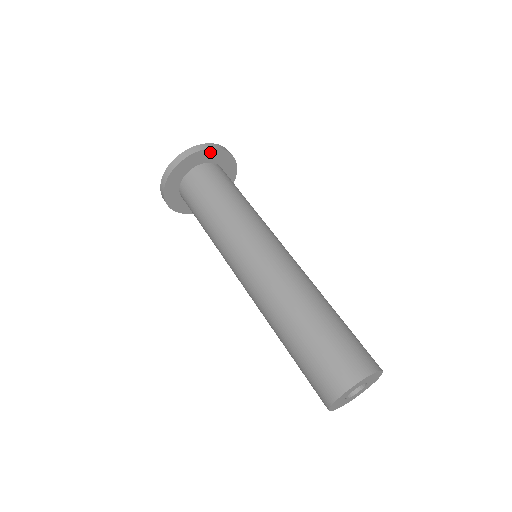
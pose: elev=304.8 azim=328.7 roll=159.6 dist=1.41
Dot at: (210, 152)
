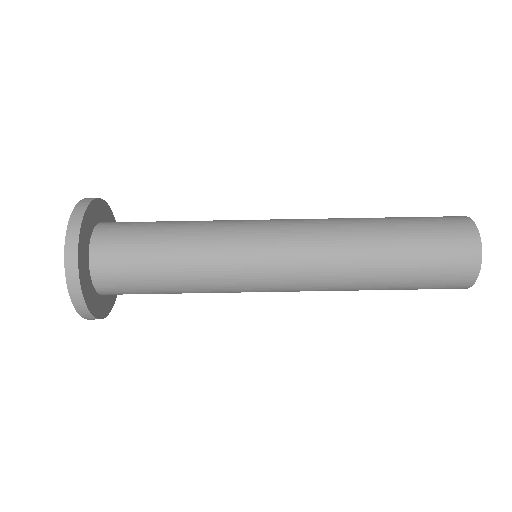
Dot at: (91, 209)
